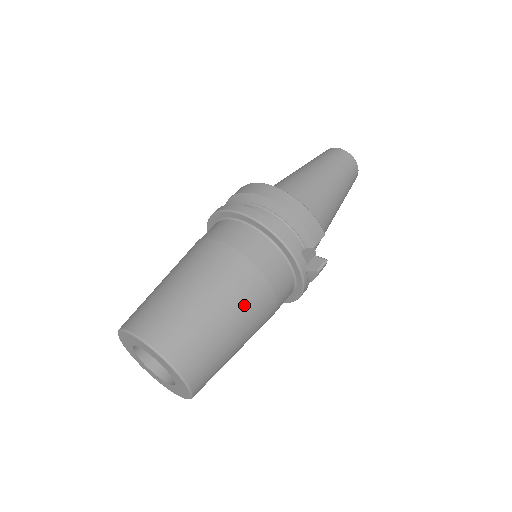
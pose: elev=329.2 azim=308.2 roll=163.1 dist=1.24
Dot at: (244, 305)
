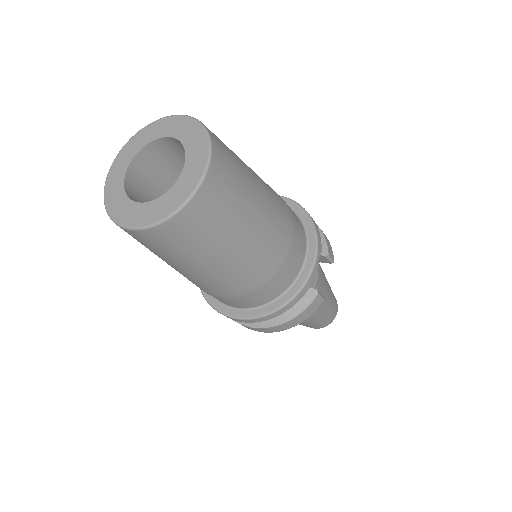
Dot at: (273, 201)
